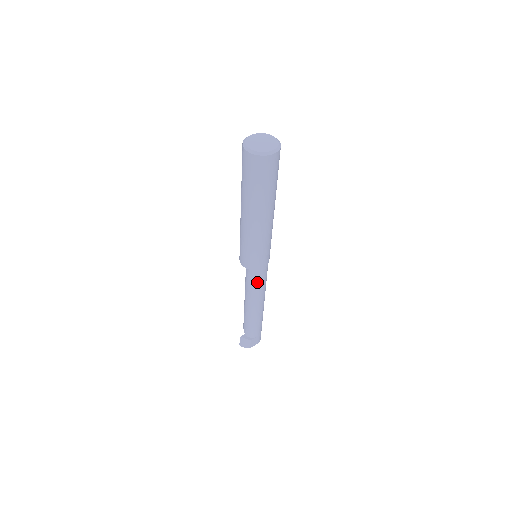
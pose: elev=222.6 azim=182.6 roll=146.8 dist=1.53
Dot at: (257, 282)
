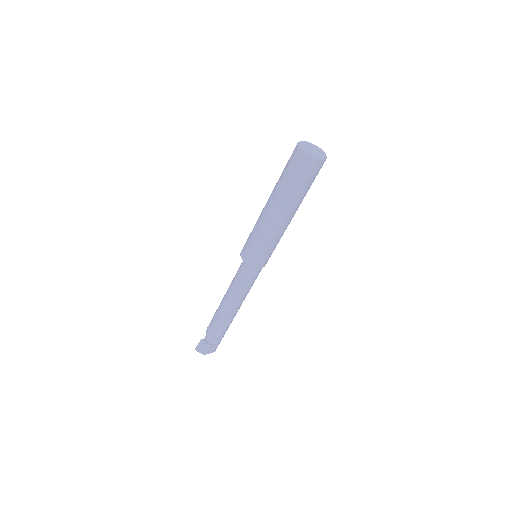
Dot at: (247, 282)
